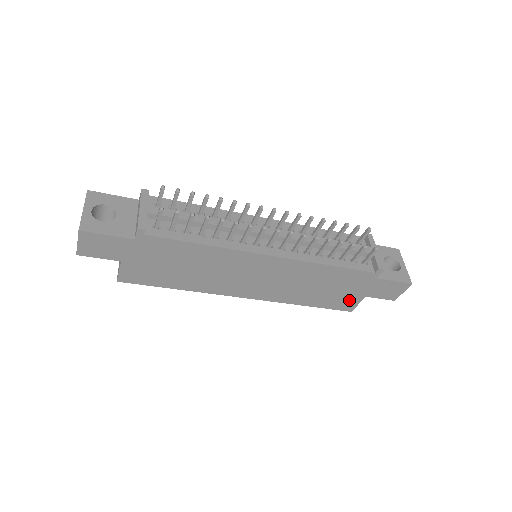
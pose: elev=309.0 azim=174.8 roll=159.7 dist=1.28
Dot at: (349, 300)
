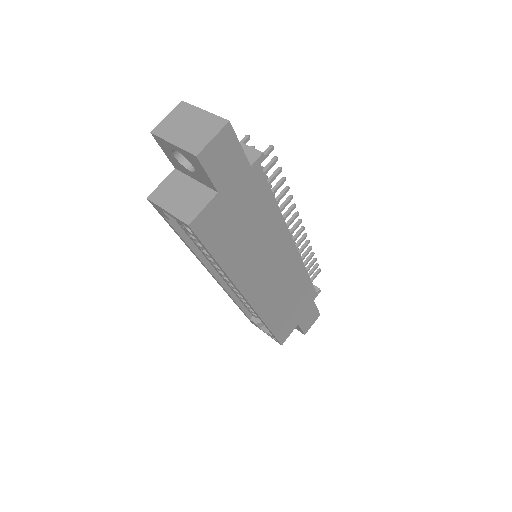
Dot at: (289, 327)
